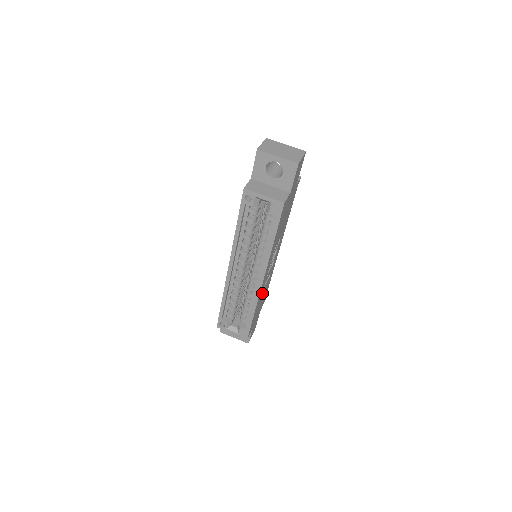
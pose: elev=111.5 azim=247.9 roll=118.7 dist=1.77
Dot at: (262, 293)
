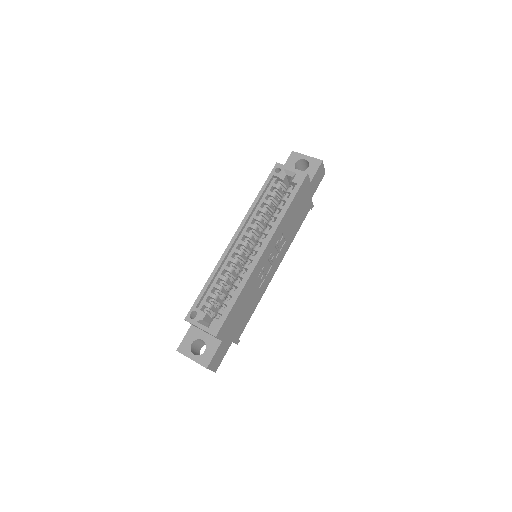
Dot at: (251, 289)
